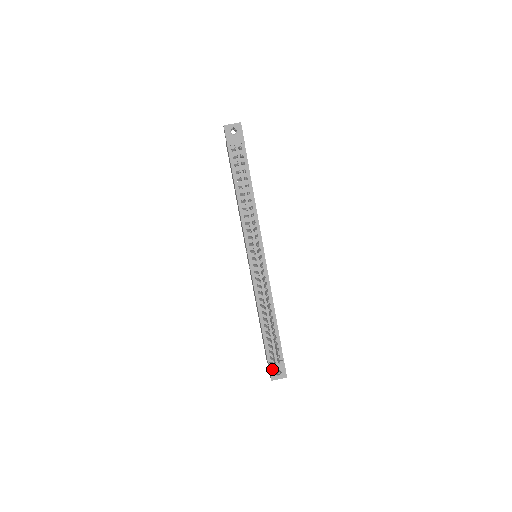
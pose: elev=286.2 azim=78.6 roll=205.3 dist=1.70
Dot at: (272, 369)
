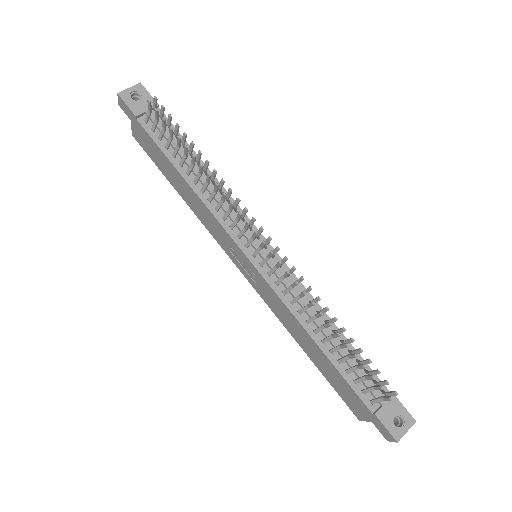
Dot at: (386, 420)
